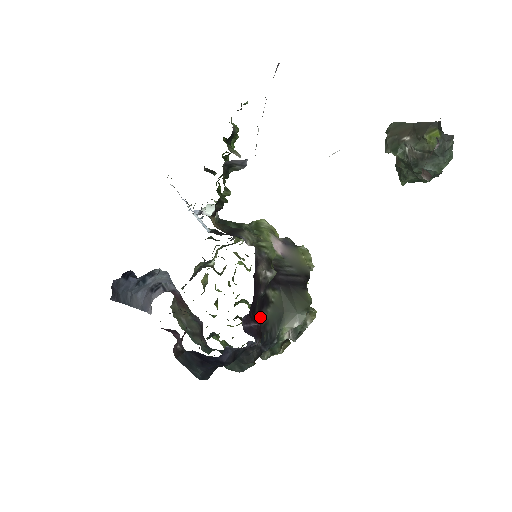
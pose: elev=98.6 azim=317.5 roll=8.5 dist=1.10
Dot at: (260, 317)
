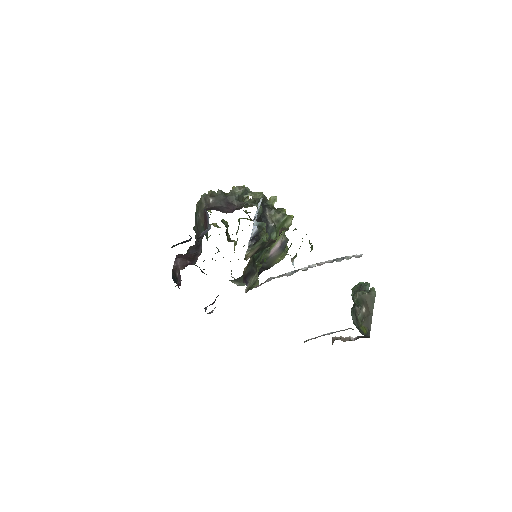
Dot at: occluded
